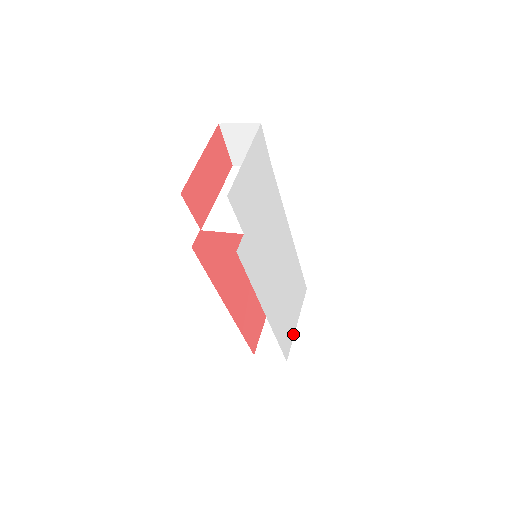
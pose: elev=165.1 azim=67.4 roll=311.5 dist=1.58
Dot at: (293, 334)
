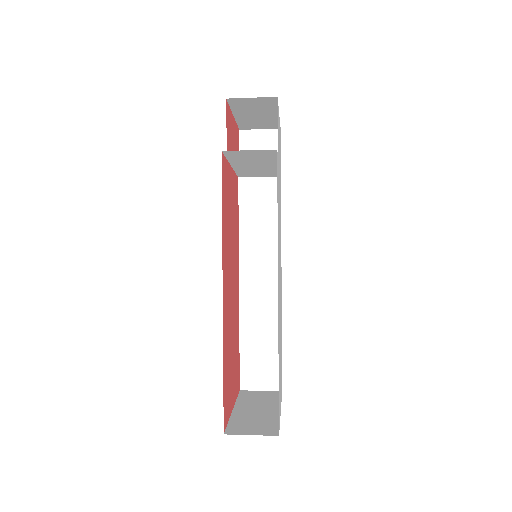
Dot at: (280, 413)
